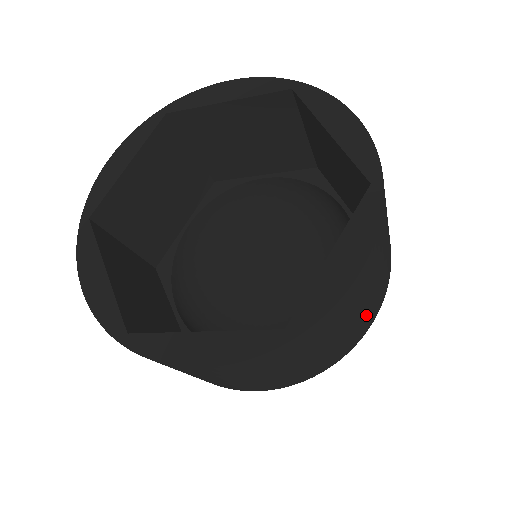
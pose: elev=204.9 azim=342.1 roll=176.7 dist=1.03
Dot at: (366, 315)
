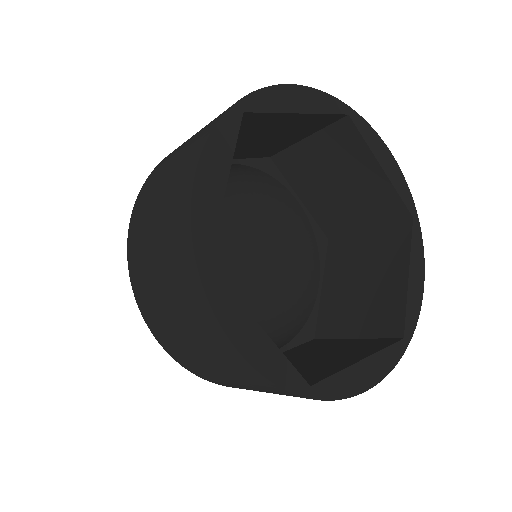
Dot at: occluded
